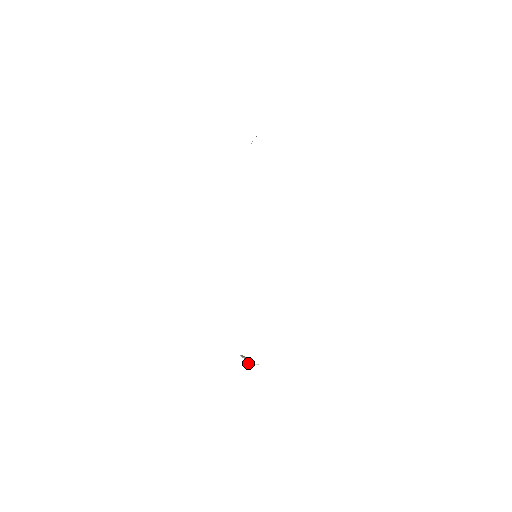
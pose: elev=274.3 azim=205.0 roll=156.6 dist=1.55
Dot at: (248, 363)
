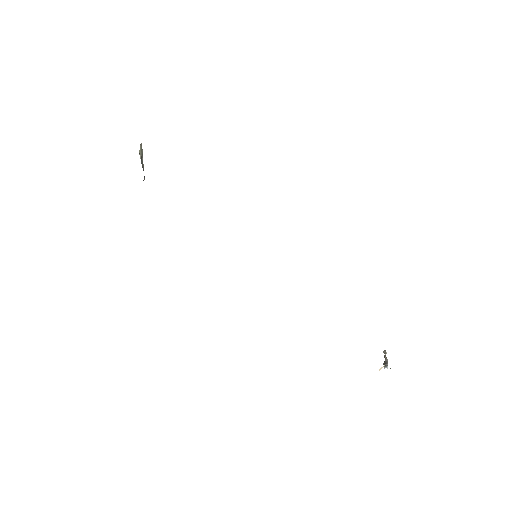
Dot at: occluded
